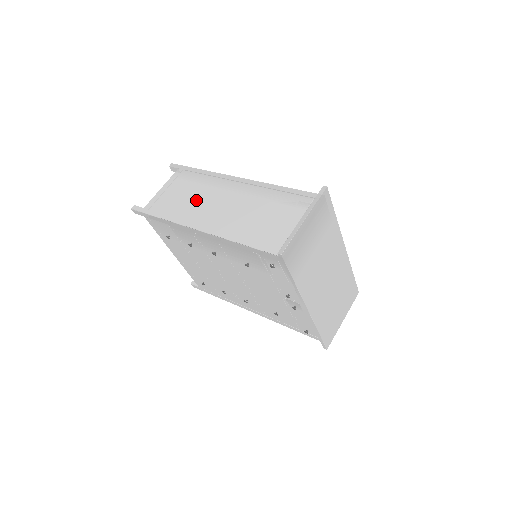
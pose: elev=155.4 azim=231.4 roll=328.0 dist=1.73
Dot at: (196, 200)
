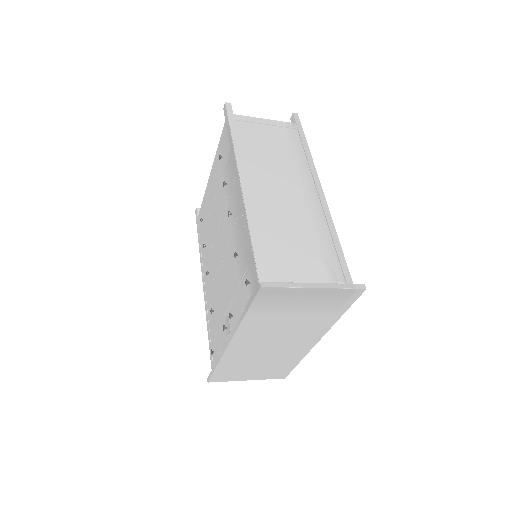
Dot at: (272, 161)
